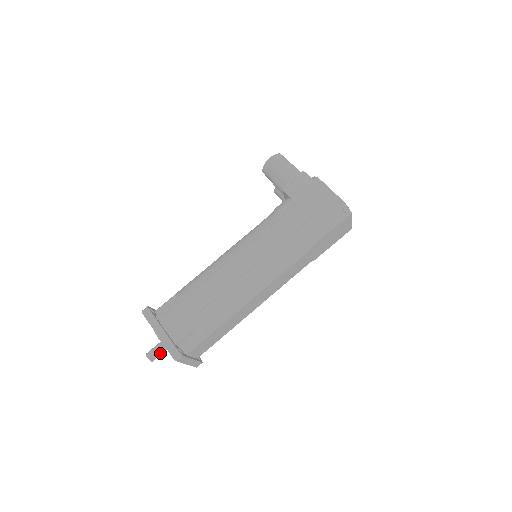
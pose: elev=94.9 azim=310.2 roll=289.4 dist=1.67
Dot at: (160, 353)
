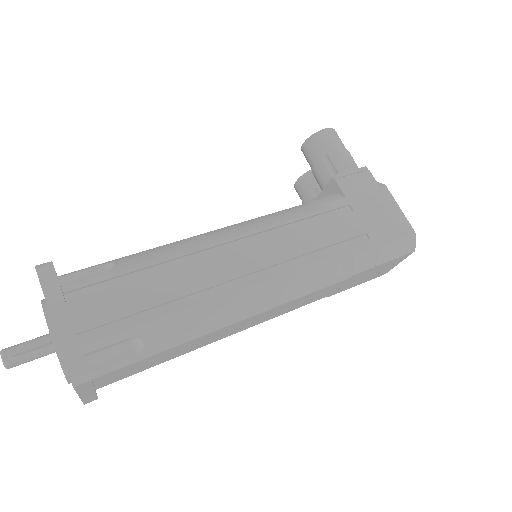
Dot at: (32, 357)
